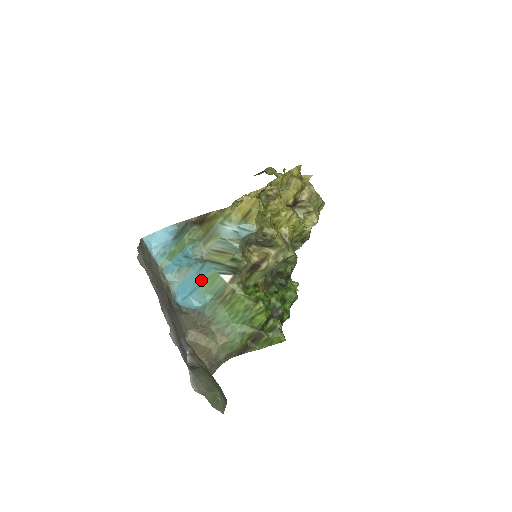
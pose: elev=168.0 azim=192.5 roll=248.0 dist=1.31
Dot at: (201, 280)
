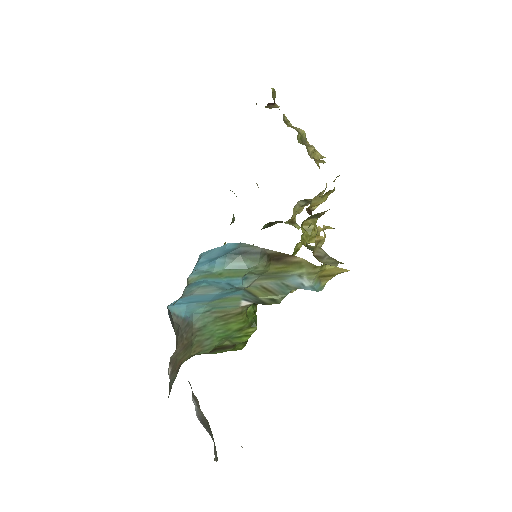
Dot at: (217, 298)
